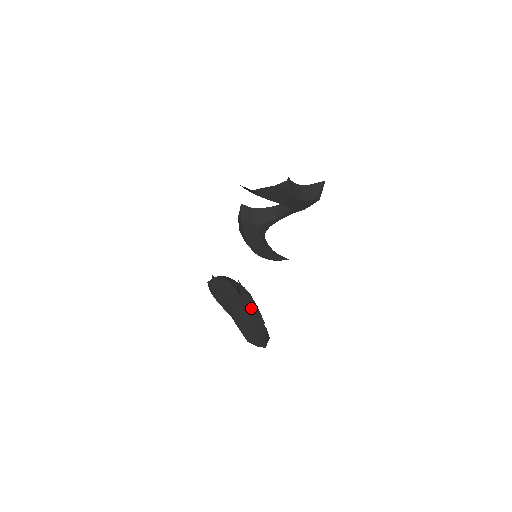
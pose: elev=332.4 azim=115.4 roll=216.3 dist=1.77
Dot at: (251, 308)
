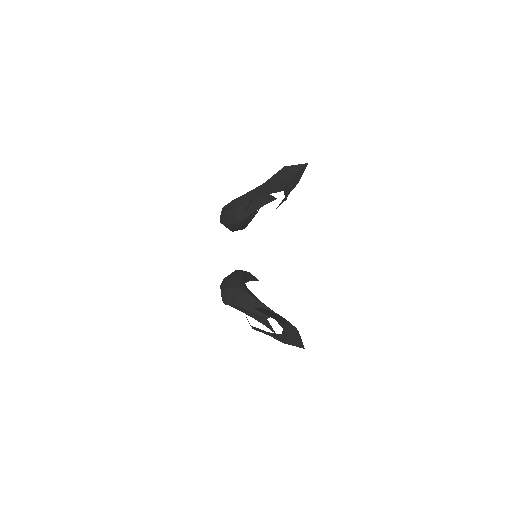
Dot at: (285, 326)
